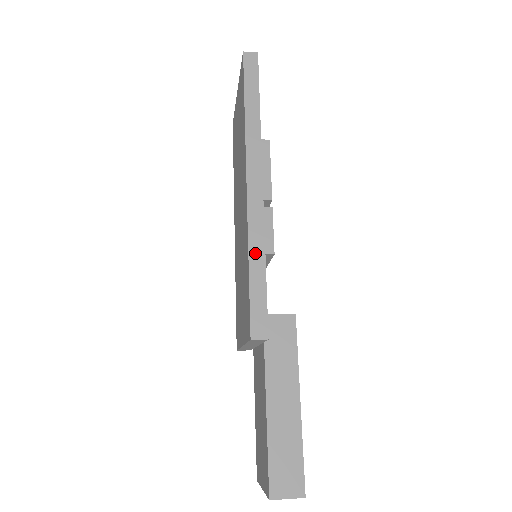
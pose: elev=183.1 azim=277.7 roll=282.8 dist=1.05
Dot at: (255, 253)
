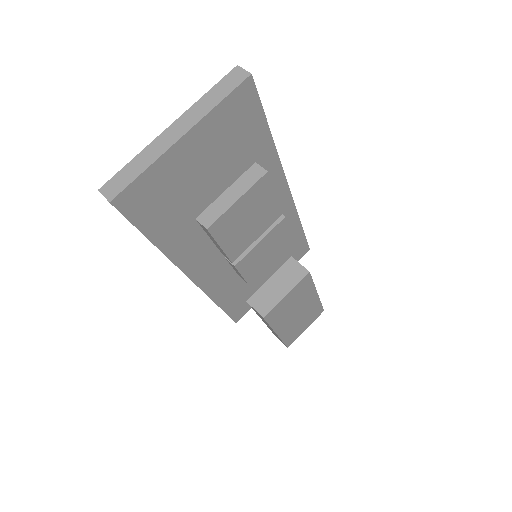
Dot at: occluded
